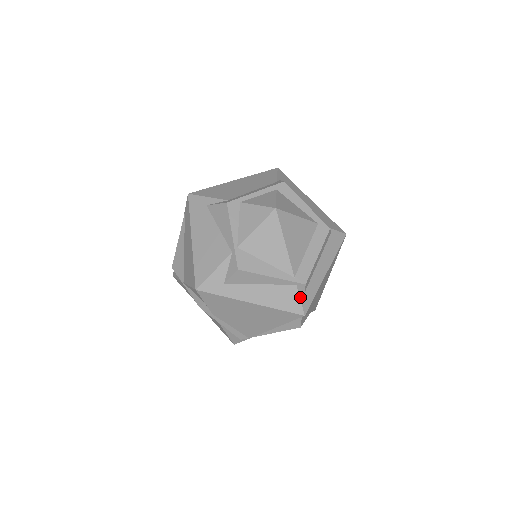
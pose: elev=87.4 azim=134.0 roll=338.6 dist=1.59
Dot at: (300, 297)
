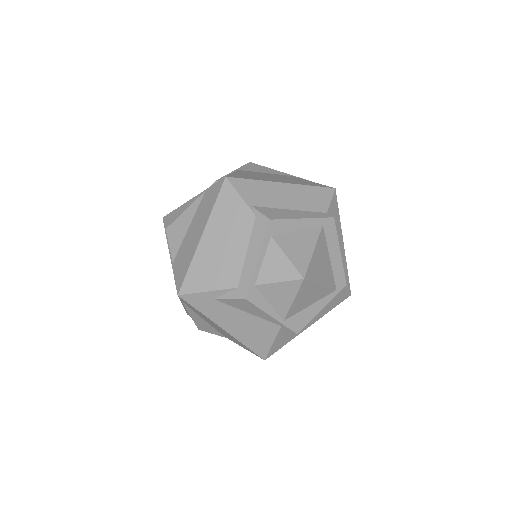
Dot at: (344, 292)
